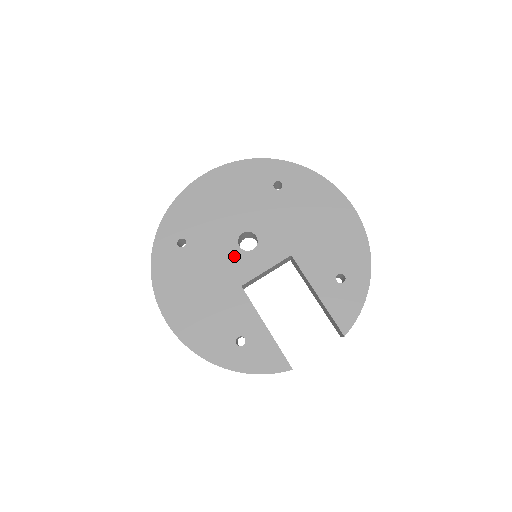
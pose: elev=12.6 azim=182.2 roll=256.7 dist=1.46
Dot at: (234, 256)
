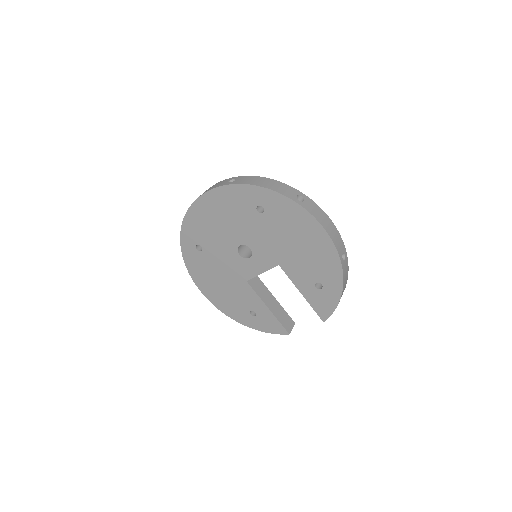
Dot at: (237, 261)
